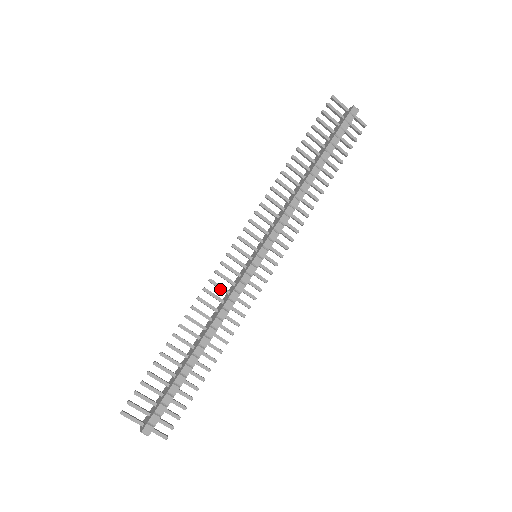
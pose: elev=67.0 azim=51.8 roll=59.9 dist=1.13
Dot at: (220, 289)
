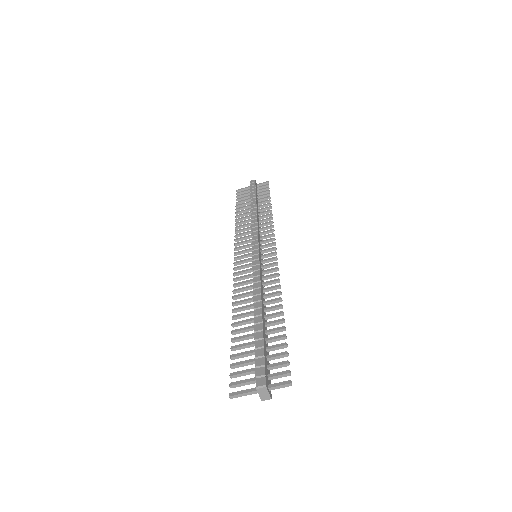
Dot at: (246, 284)
